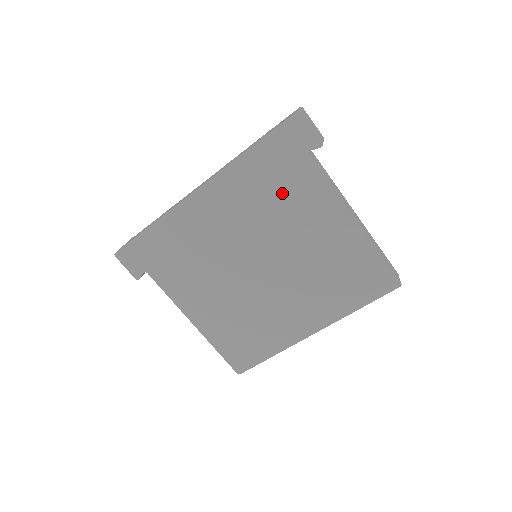
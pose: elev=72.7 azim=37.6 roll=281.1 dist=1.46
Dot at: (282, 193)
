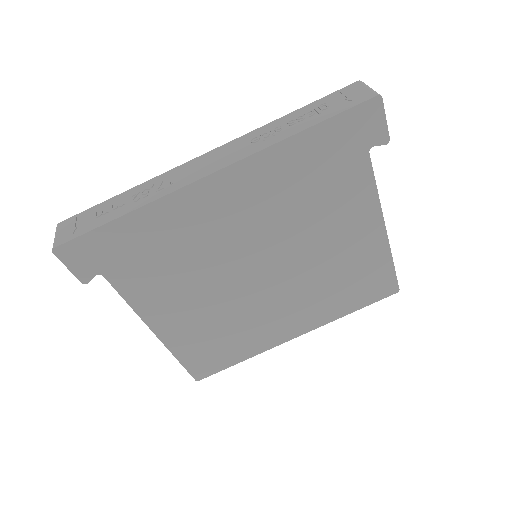
Dot at: (321, 191)
